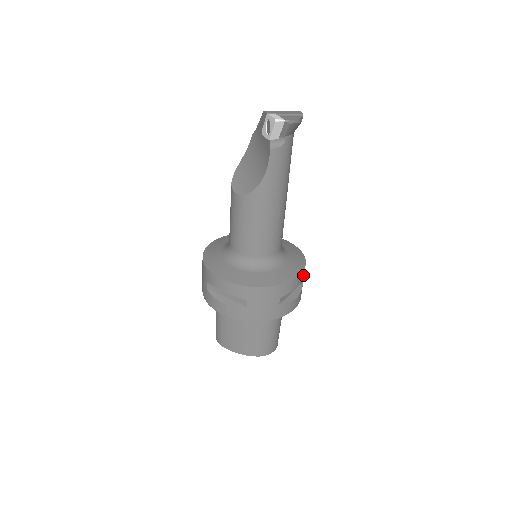
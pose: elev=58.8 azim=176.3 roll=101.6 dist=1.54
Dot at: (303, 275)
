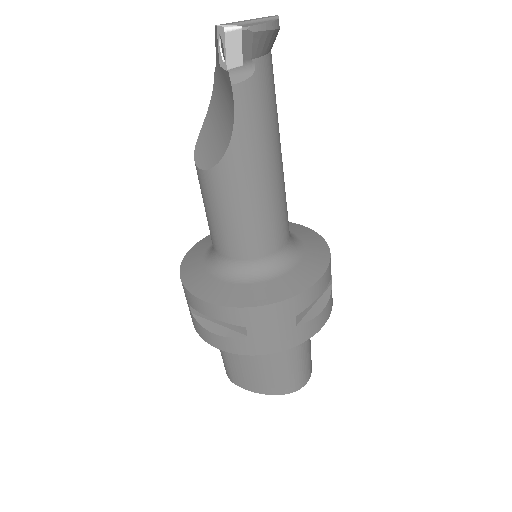
Dot at: (328, 275)
